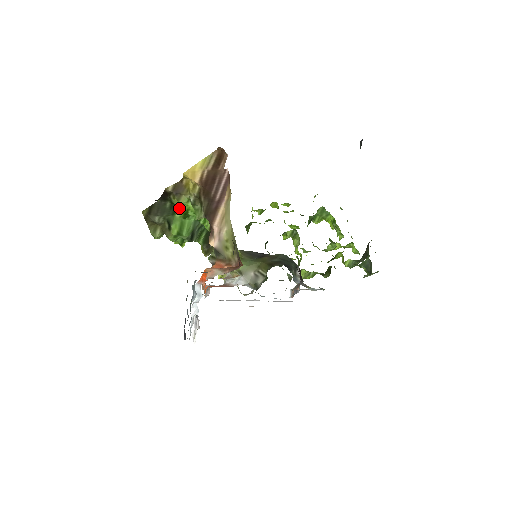
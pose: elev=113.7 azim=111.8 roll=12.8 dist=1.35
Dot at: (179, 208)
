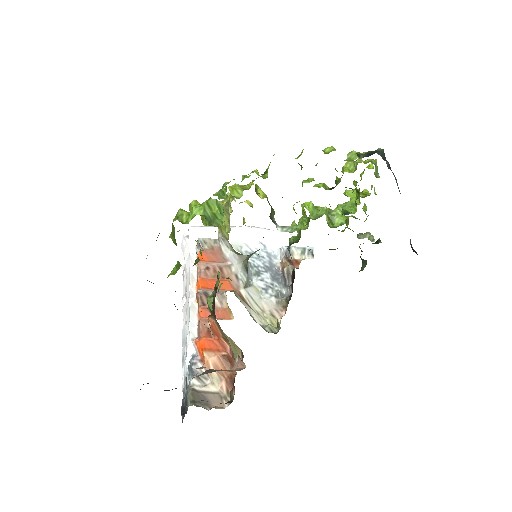
Dot at: occluded
